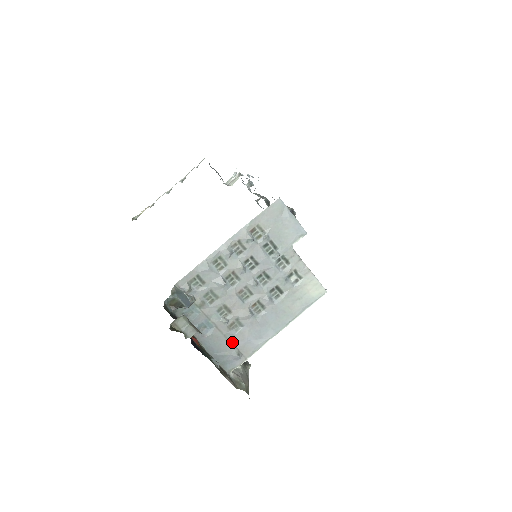
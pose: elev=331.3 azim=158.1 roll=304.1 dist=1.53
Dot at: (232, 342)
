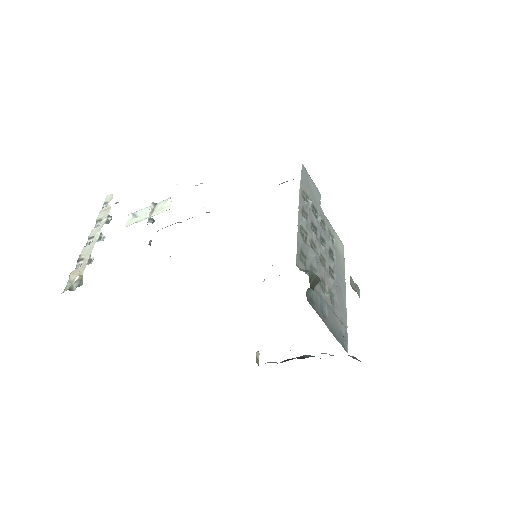
Dot at: (337, 317)
